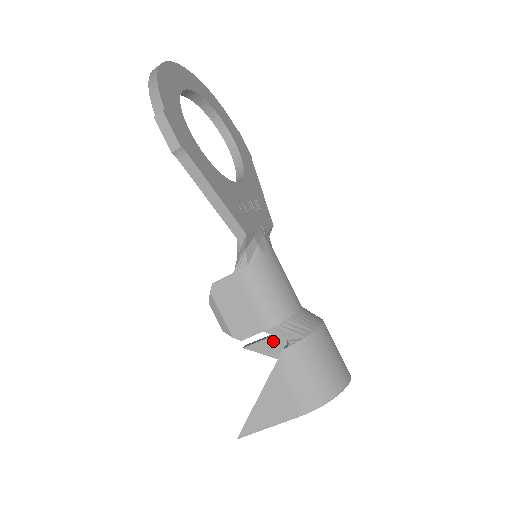
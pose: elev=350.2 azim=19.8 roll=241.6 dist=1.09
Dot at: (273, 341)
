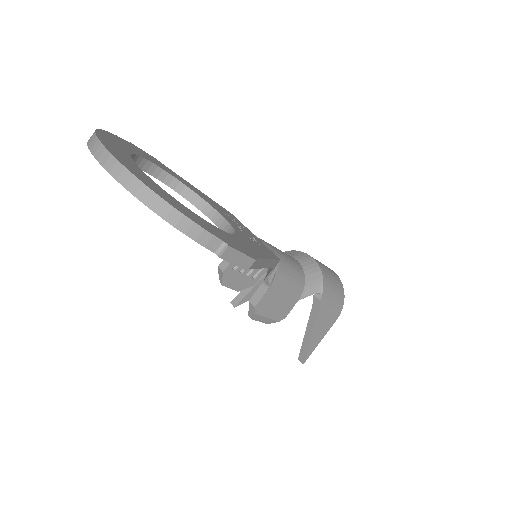
Dot at: (258, 286)
